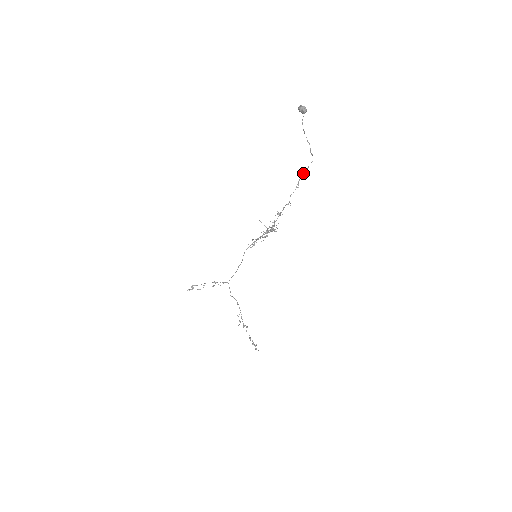
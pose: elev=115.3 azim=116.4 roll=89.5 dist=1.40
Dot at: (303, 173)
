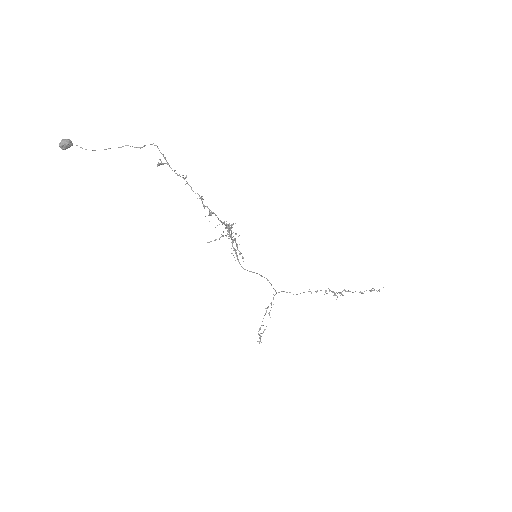
Dot at: occluded
